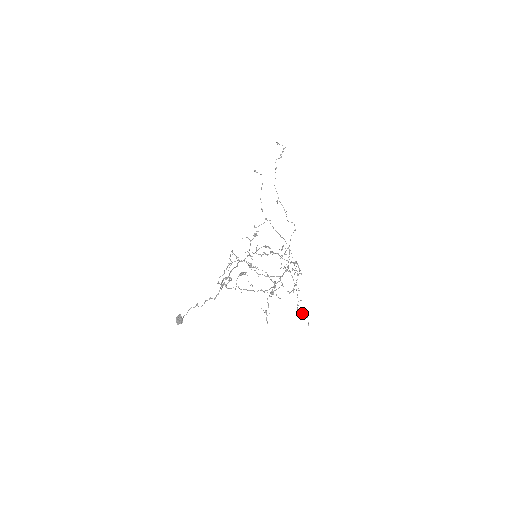
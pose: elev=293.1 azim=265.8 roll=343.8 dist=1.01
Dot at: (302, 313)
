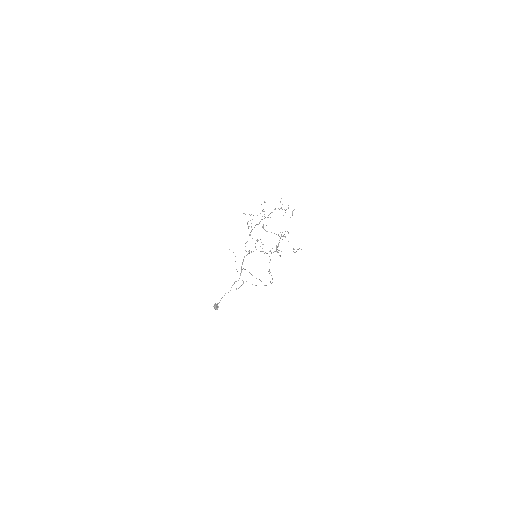
Dot at: occluded
